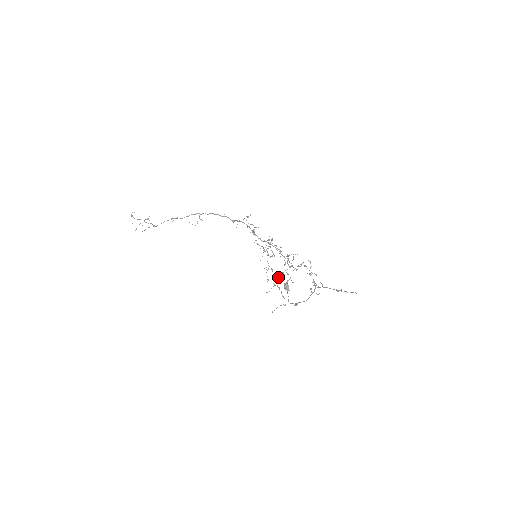
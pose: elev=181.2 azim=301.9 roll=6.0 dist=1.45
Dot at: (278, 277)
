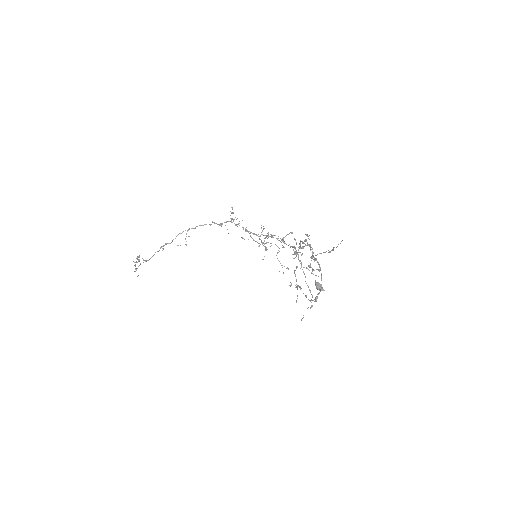
Dot at: occluded
